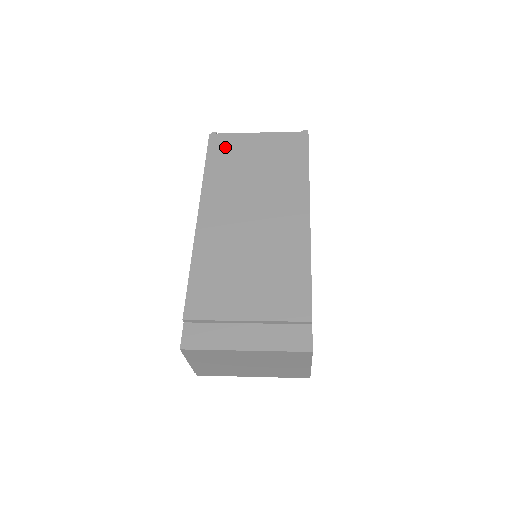
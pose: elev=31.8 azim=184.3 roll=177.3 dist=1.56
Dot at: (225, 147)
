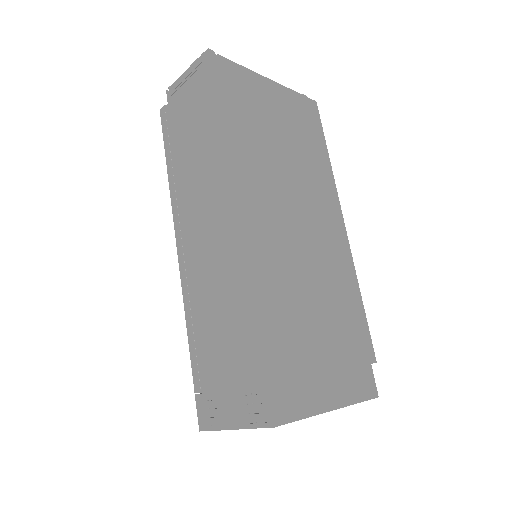
Dot at: (243, 89)
